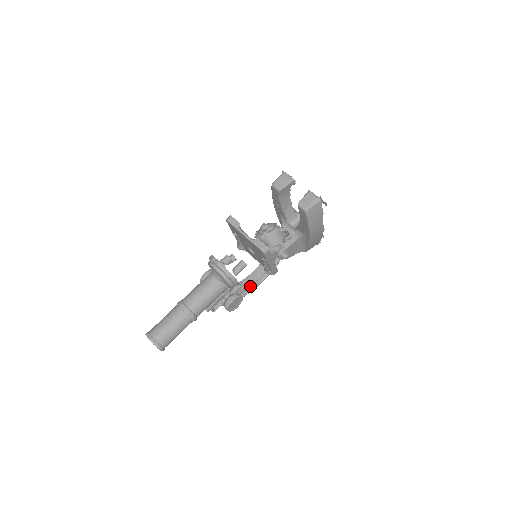
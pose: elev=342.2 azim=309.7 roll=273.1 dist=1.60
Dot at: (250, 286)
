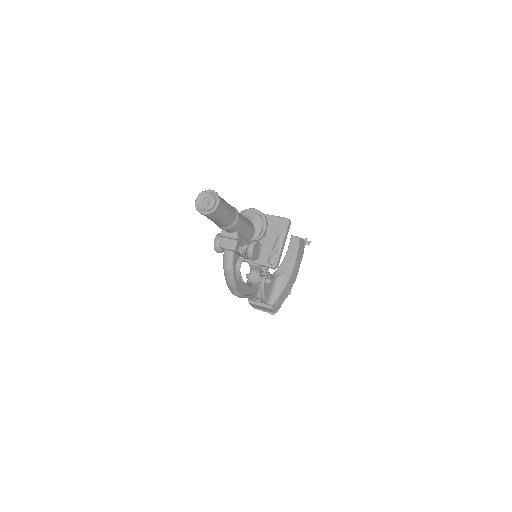
Dot at: (243, 282)
